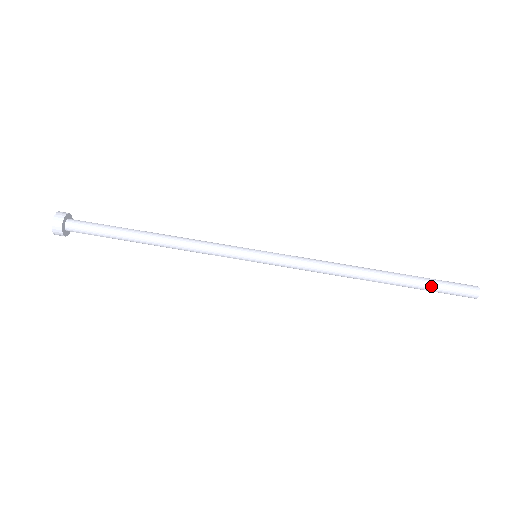
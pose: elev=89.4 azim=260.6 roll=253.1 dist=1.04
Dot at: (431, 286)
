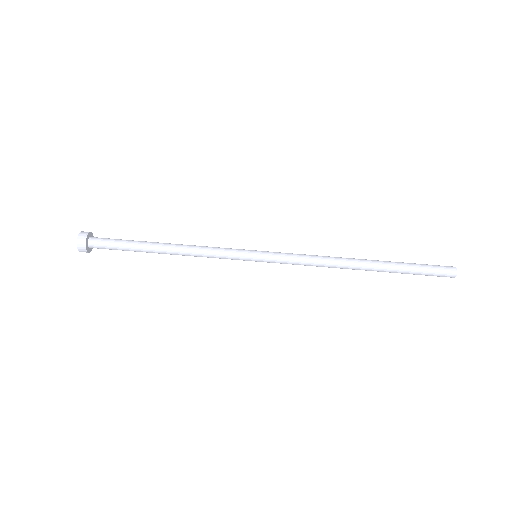
Dot at: (413, 267)
